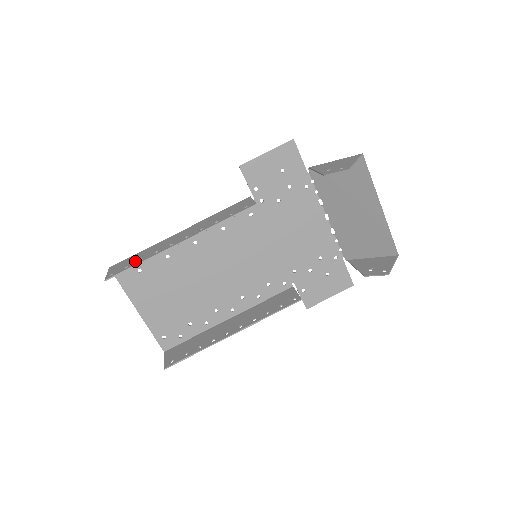
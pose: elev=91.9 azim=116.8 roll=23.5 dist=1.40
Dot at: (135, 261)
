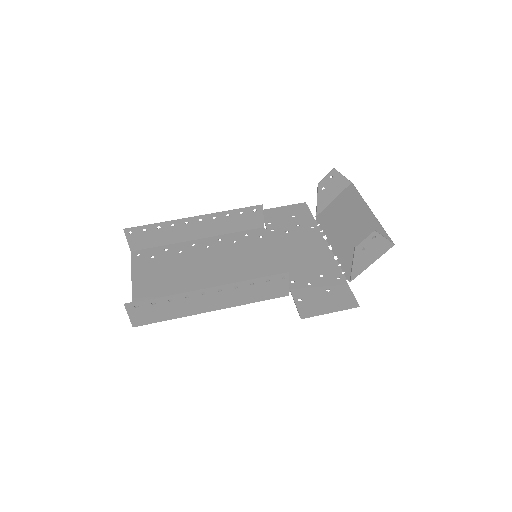
Dot at: (154, 230)
